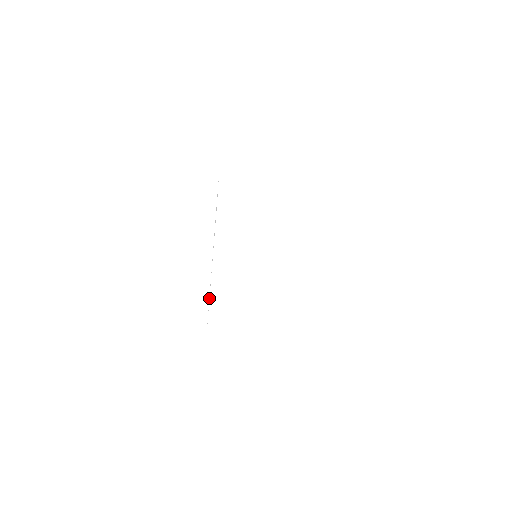
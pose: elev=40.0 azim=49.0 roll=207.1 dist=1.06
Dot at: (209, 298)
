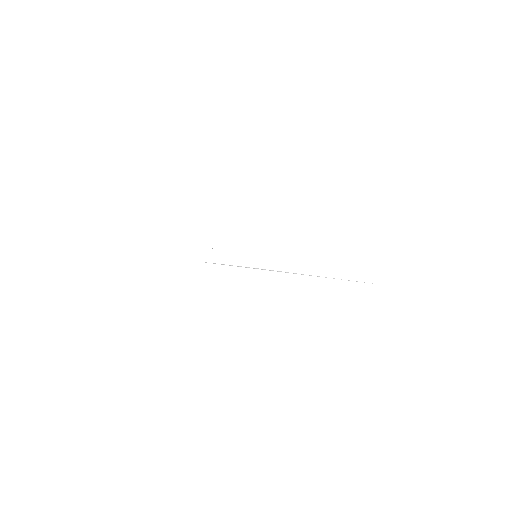
Dot at: occluded
